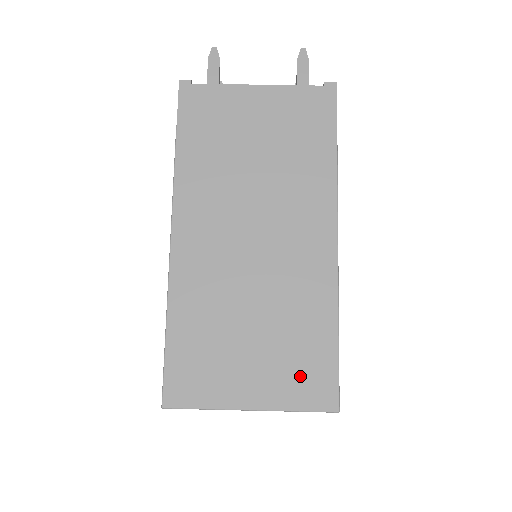
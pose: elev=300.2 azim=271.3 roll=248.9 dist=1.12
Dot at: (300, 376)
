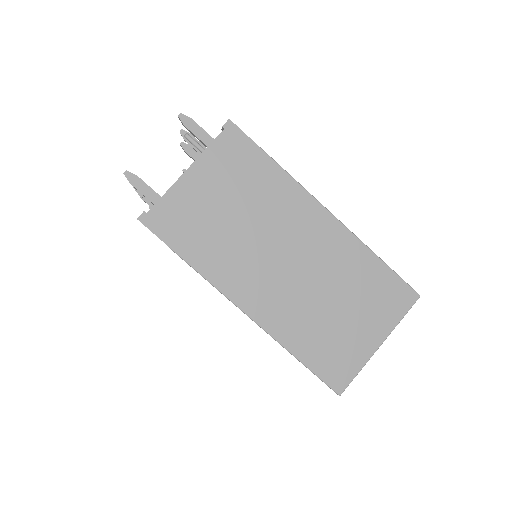
Dot at: (386, 301)
